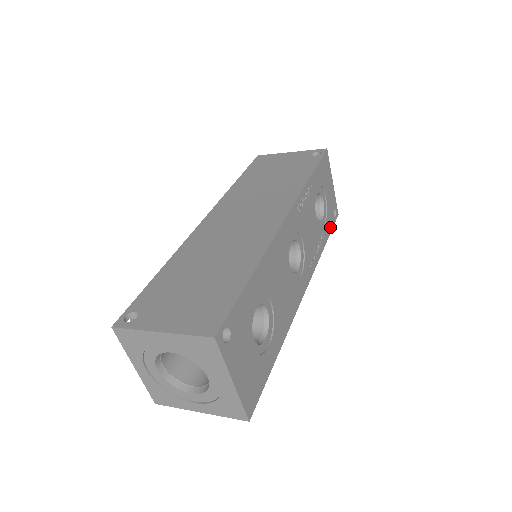
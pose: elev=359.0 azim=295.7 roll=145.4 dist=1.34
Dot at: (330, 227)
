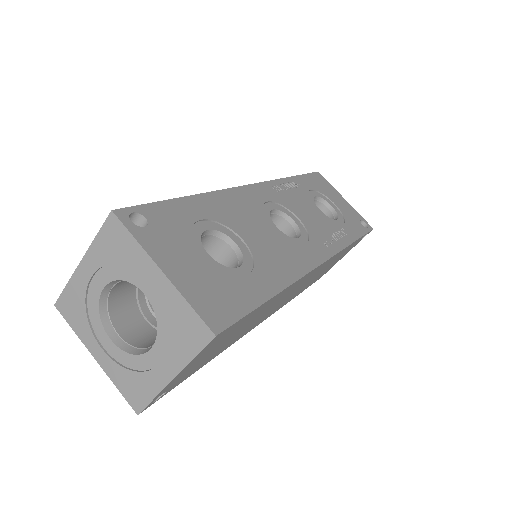
Dot at: (359, 231)
